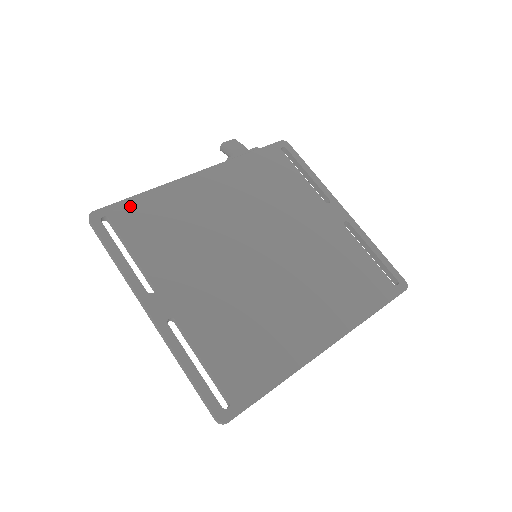
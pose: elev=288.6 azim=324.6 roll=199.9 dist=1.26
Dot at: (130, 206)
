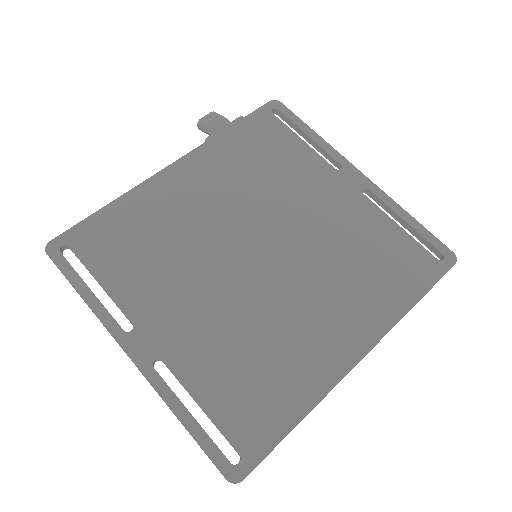
Dot at: (93, 226)
